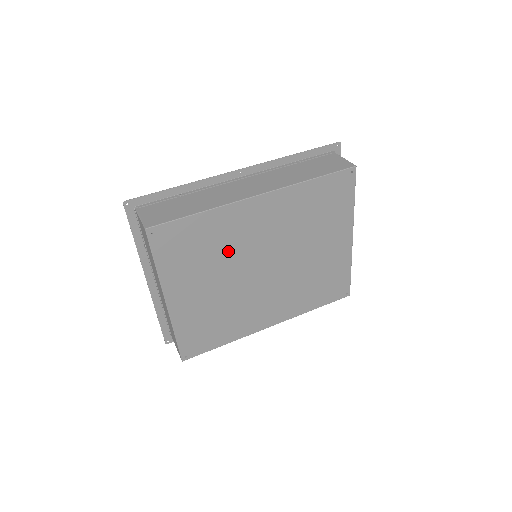
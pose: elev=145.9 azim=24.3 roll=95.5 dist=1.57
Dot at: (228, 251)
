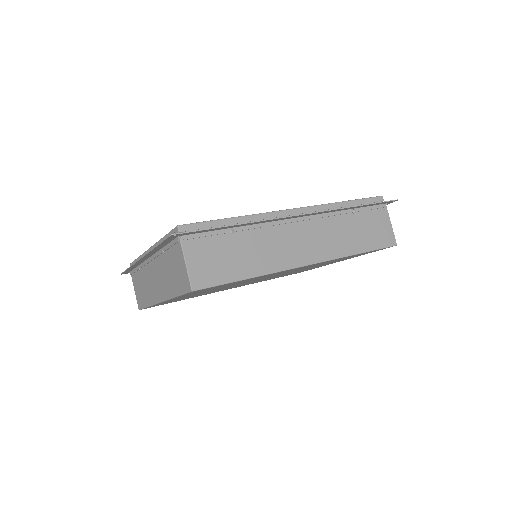
Dot at: occluded
